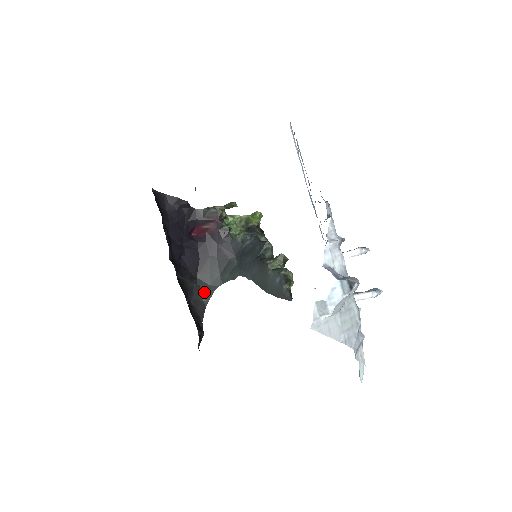
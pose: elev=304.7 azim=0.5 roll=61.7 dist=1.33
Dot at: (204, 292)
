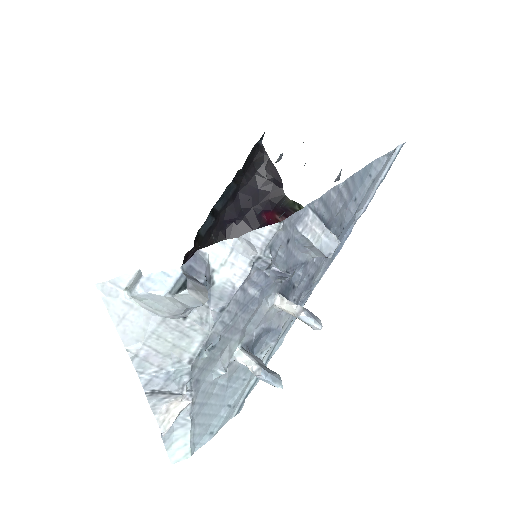
Dot at: occluded
